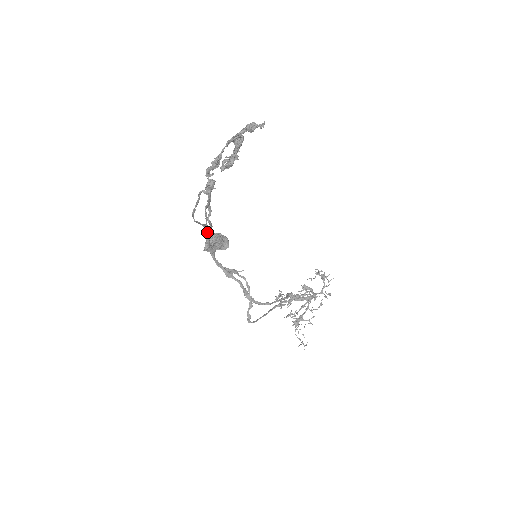
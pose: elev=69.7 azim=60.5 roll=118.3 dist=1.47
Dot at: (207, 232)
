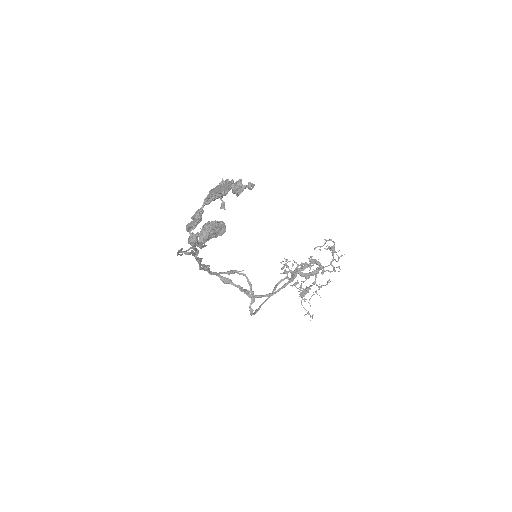
Dot at: (198, 244)
